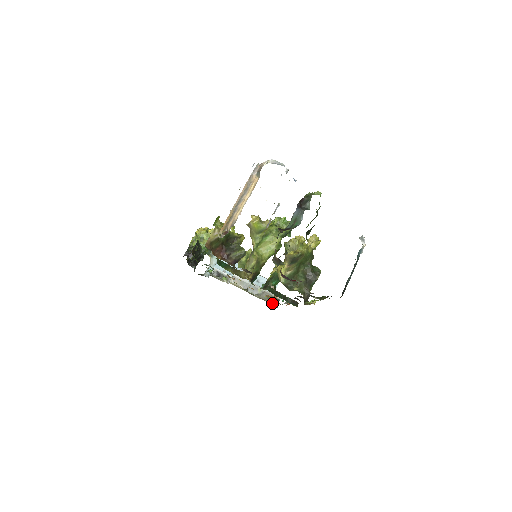
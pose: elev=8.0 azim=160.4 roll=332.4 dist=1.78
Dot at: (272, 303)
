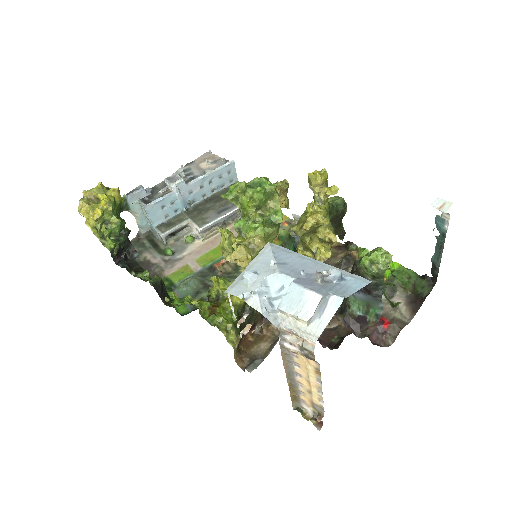
Dot at: occluded
